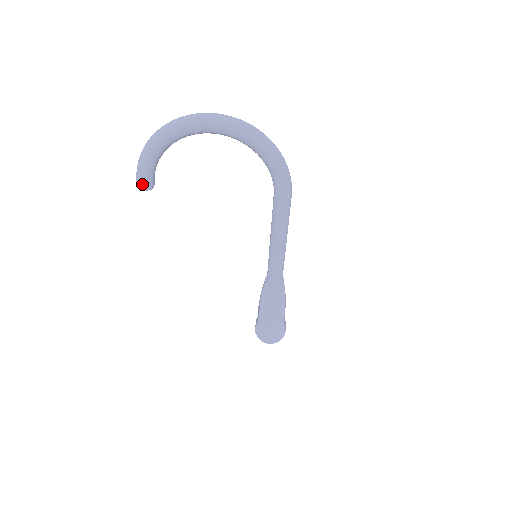
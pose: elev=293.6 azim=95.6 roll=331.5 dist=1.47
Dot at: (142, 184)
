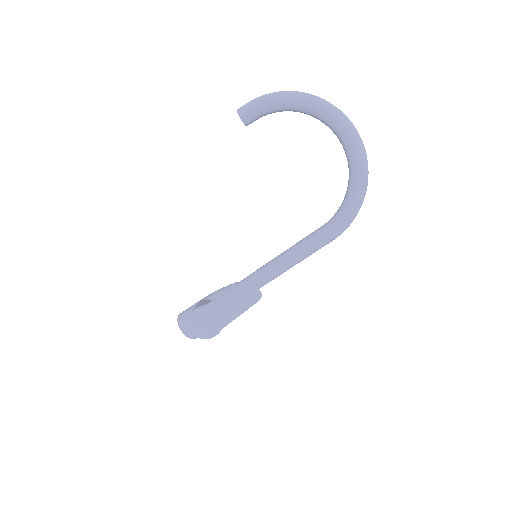
Dot at: (245, 113)
